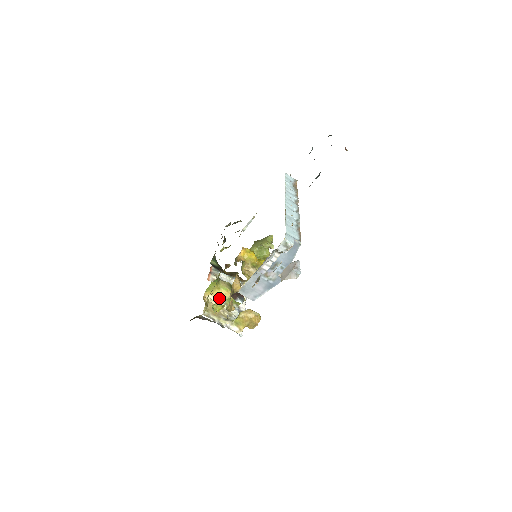
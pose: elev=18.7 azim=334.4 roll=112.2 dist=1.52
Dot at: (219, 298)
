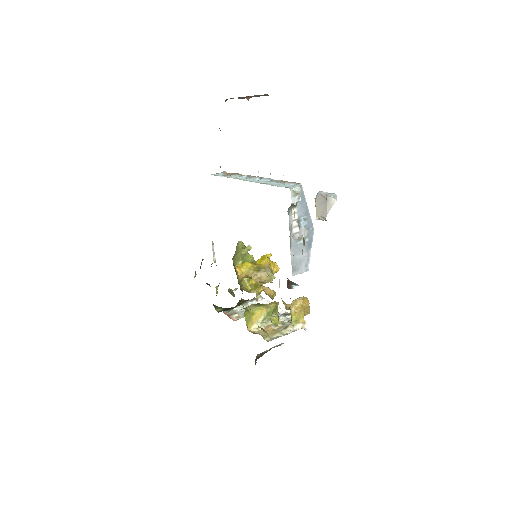
Dot at: (261, 321)
